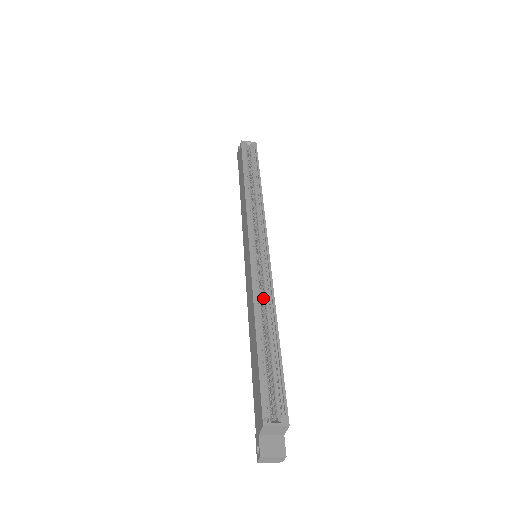
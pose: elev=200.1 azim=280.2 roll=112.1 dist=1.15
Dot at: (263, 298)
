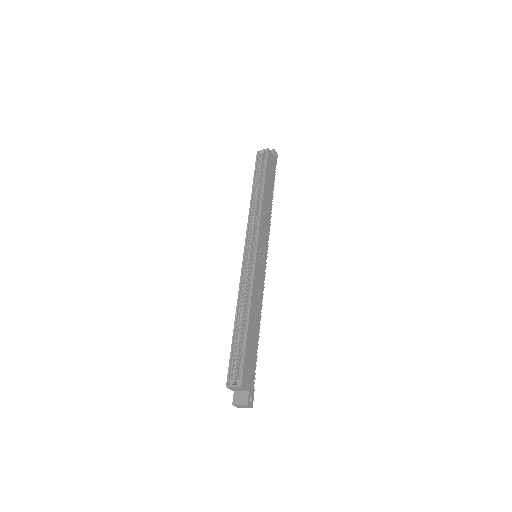
Dot at: occluded
